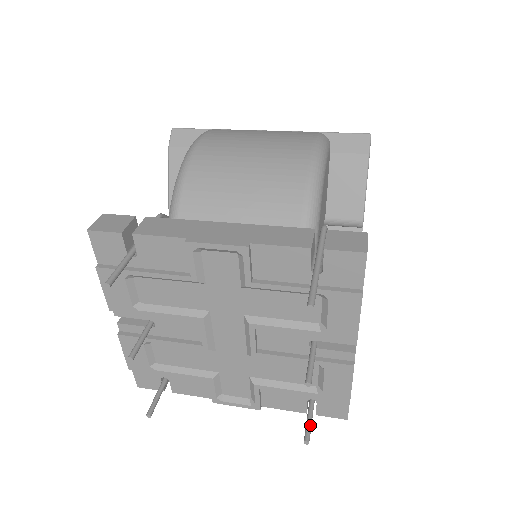
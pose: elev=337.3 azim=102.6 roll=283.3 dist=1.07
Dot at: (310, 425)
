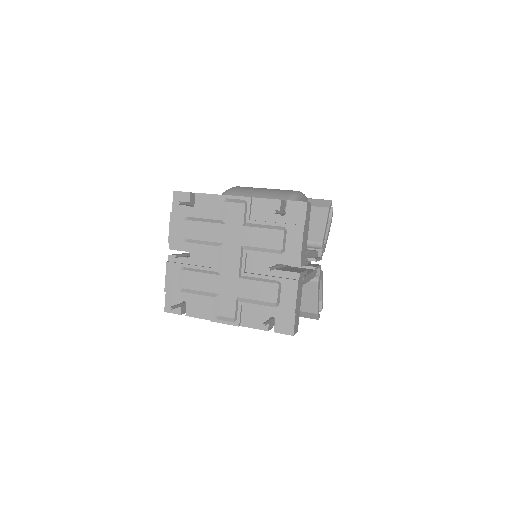
Dot at: (268, 322)
